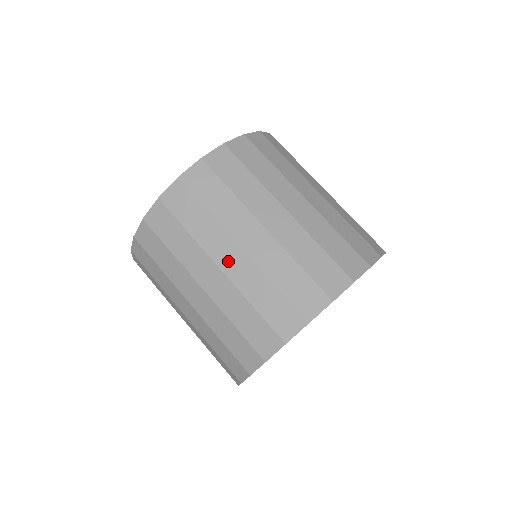
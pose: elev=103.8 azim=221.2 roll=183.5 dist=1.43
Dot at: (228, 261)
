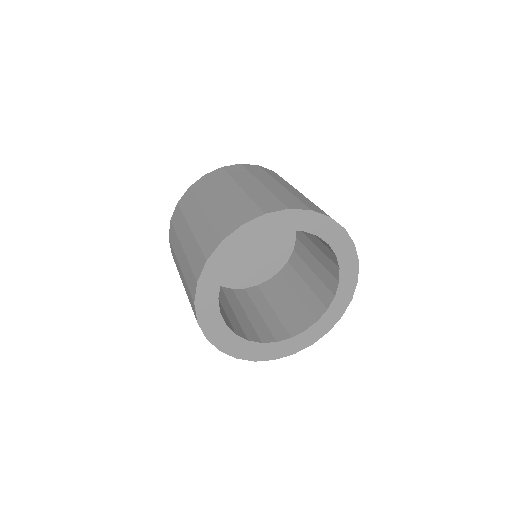
Dot at: (195, 222)
